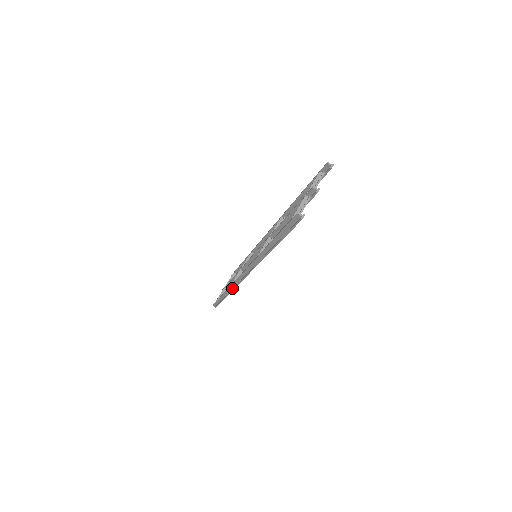
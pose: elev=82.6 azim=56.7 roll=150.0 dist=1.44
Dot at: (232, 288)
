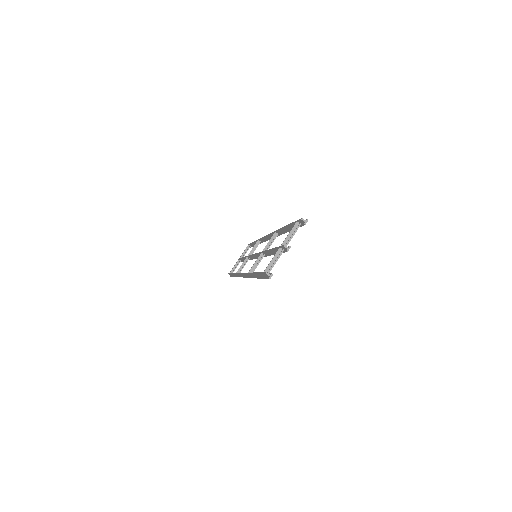
Dot at: (238, 275)
